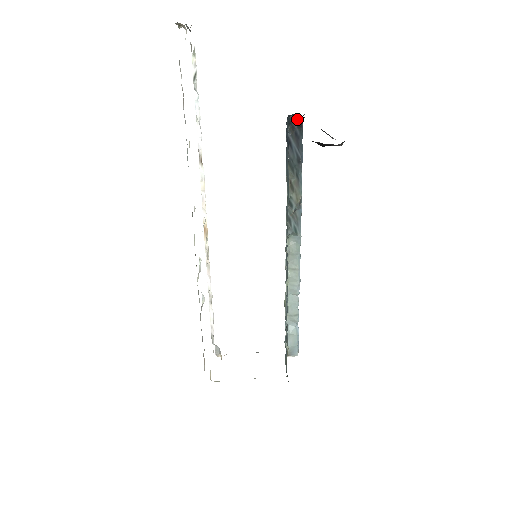
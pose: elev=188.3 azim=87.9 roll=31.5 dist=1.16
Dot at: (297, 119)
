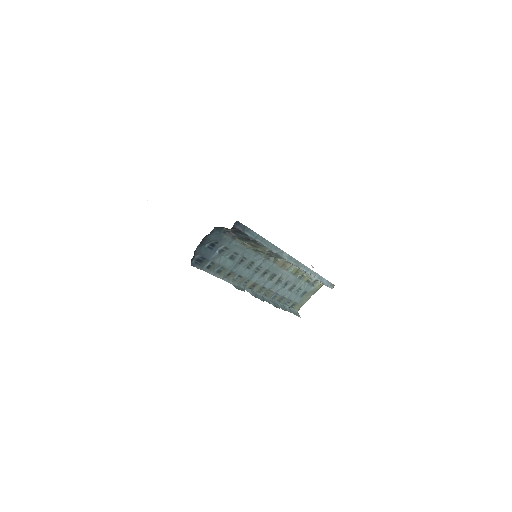
Dot at: occluded
